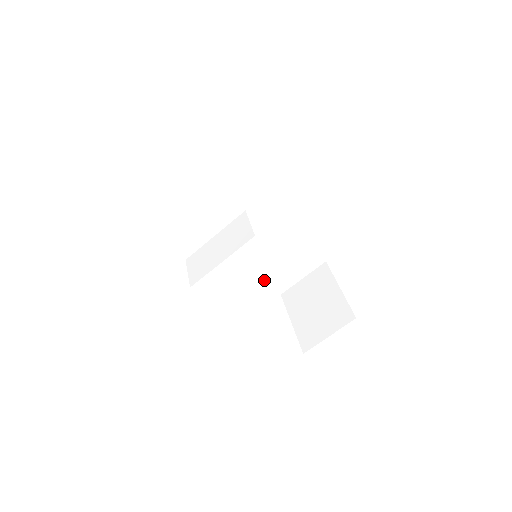
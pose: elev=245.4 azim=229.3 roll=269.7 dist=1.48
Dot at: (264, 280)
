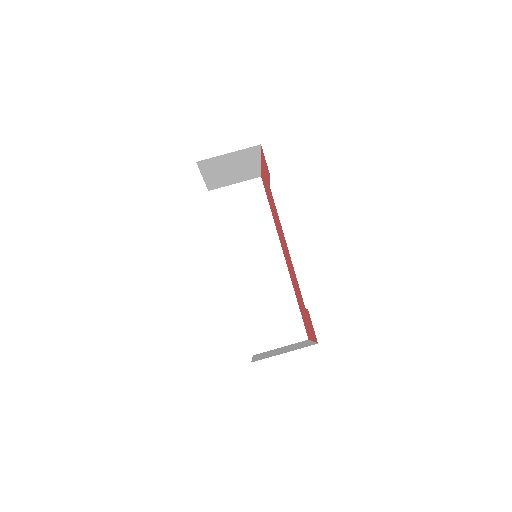
Dot at: (246, 326)
